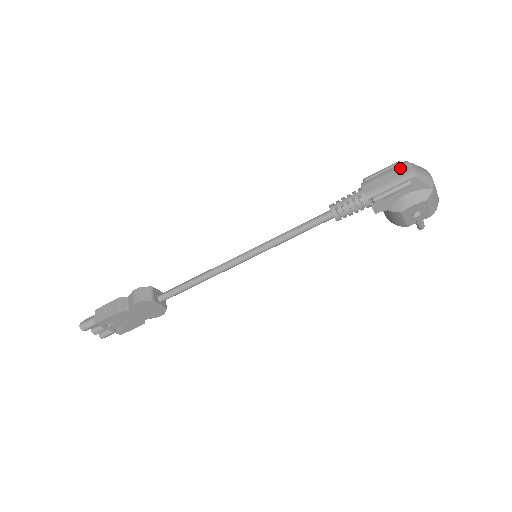
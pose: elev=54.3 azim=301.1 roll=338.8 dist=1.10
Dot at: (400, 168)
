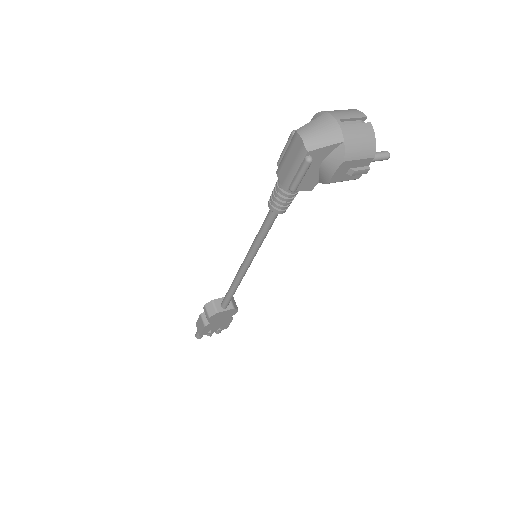
Dot at: (293, 144)
